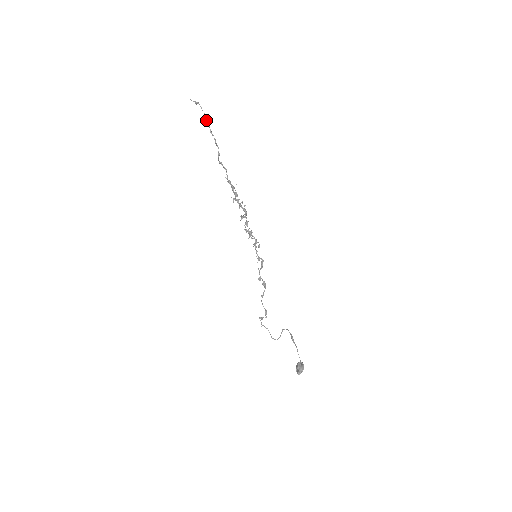
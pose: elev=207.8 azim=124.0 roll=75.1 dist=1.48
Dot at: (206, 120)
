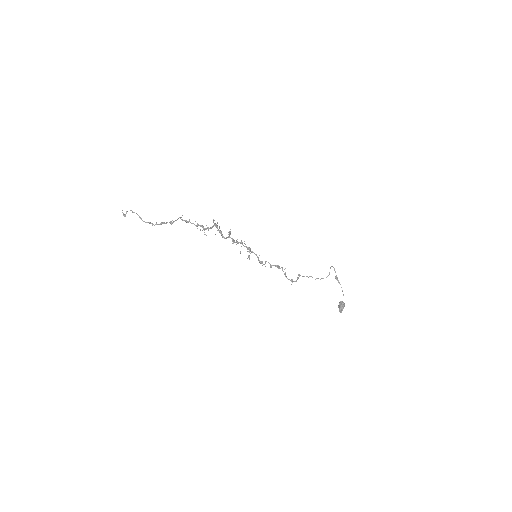
Dot at: occluded
